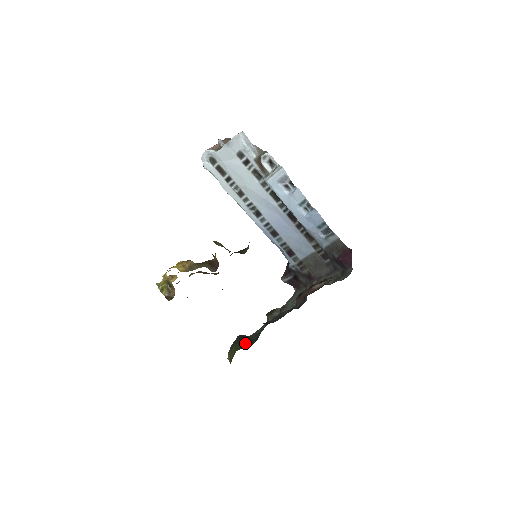
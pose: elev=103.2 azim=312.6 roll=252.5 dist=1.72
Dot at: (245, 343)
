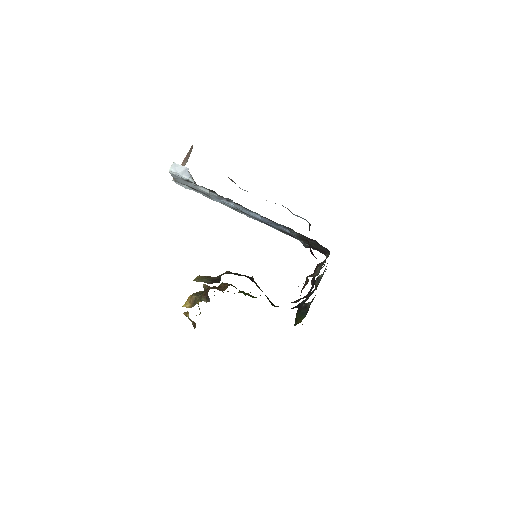
Dot at: (300, 316)
